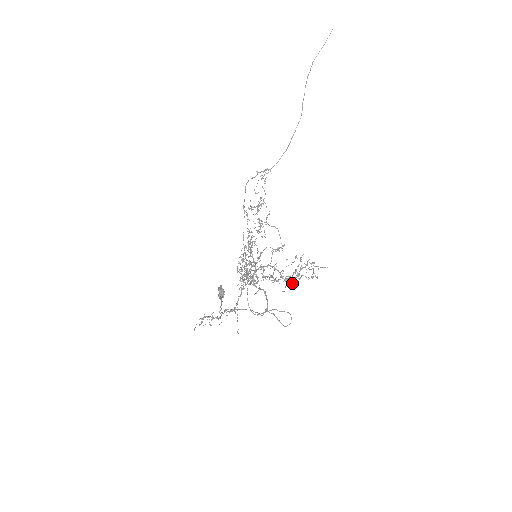
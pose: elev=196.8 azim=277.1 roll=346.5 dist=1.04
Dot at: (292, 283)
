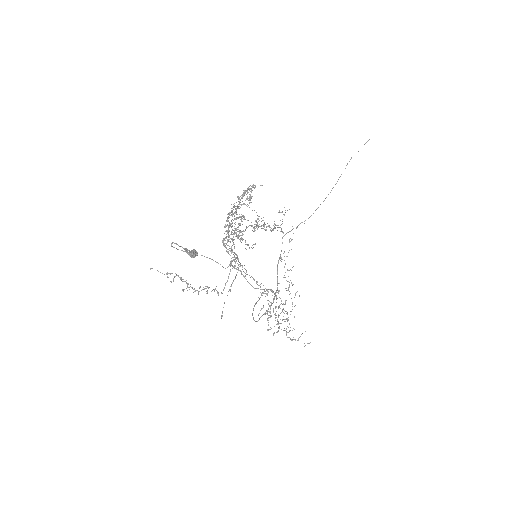
Dot at: (239, 214)
